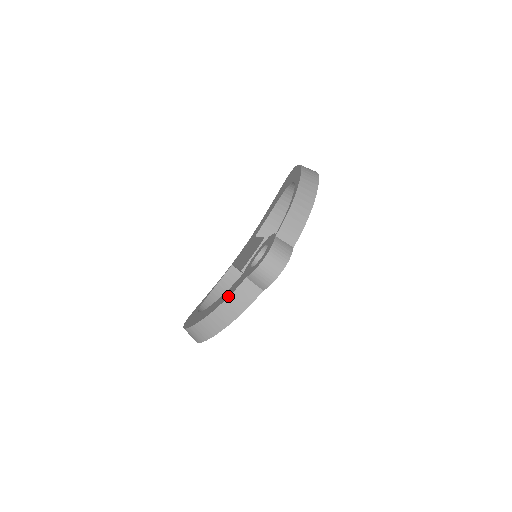
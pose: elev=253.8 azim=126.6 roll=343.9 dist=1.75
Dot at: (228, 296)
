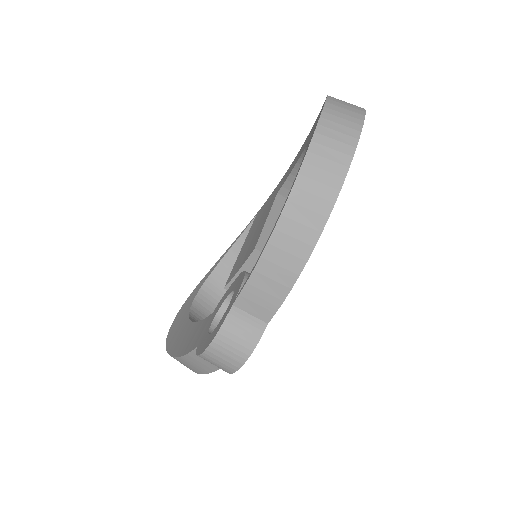
Dot at: (182, 354)
